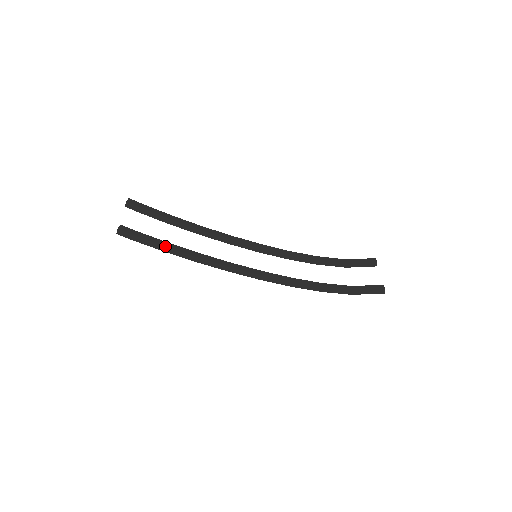
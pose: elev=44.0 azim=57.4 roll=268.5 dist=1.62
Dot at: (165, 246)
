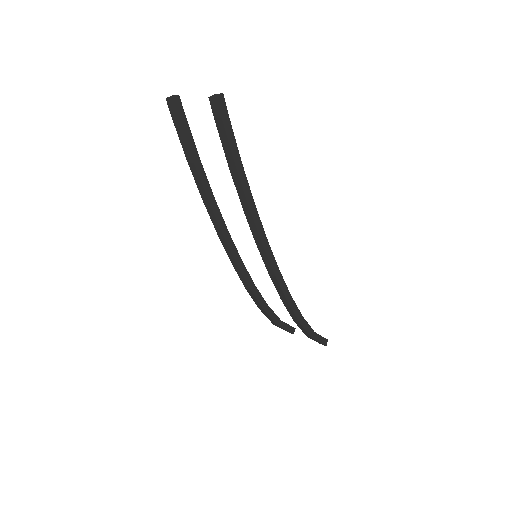
Dot at: occluded
